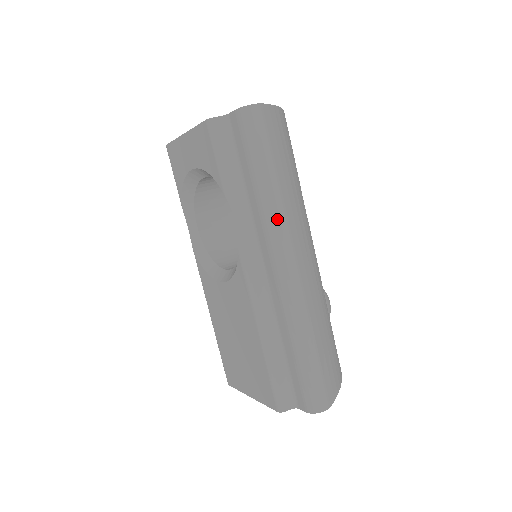
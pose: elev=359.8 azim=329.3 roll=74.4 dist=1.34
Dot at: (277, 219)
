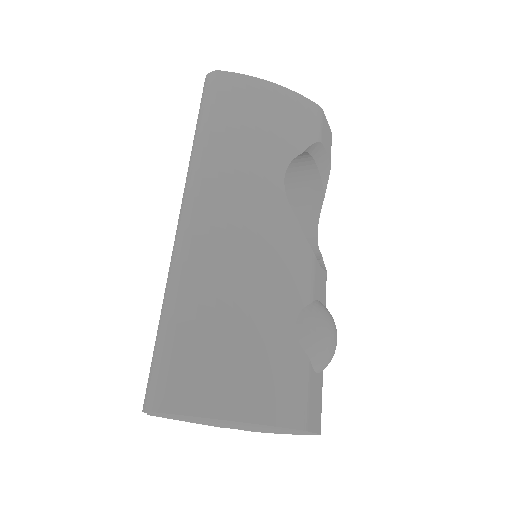
Dot at: (191, 167)
